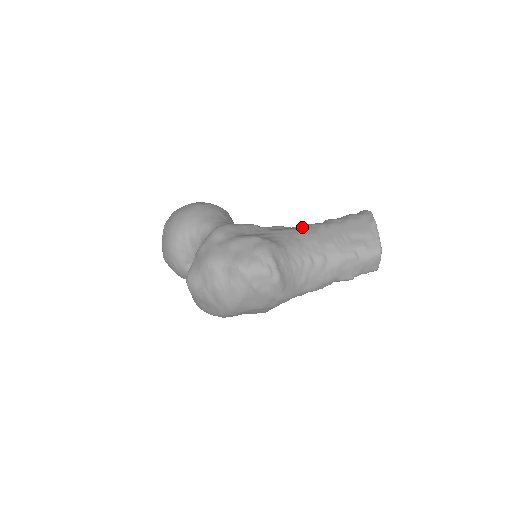
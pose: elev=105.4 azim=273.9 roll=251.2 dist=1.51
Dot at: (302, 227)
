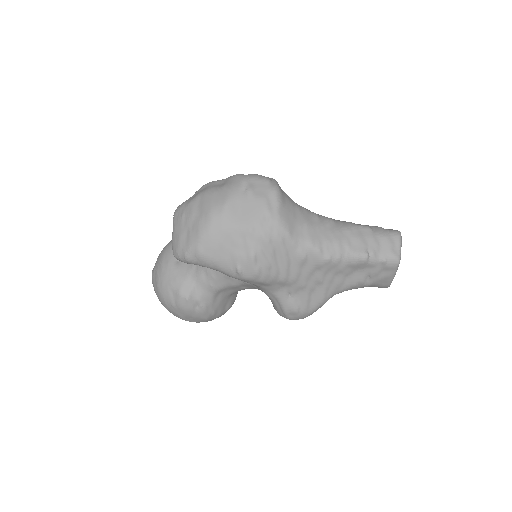
Dot at: occluded
